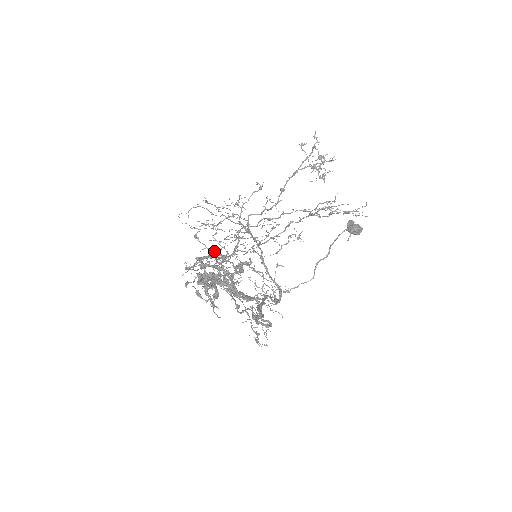
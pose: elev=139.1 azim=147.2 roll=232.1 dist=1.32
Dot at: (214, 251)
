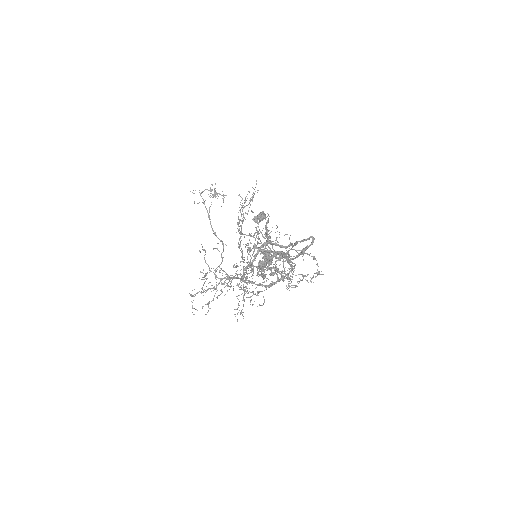
Dot at: (248, 245)
